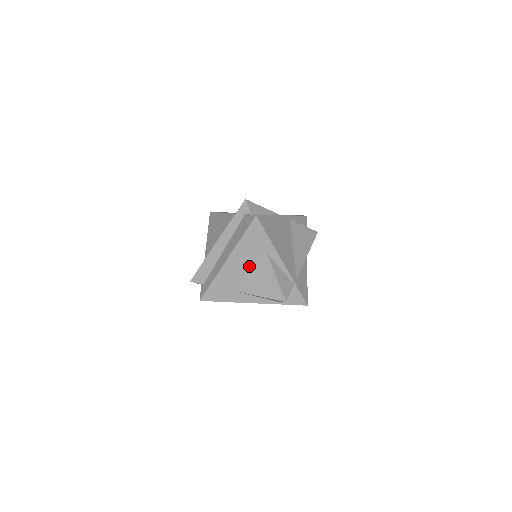
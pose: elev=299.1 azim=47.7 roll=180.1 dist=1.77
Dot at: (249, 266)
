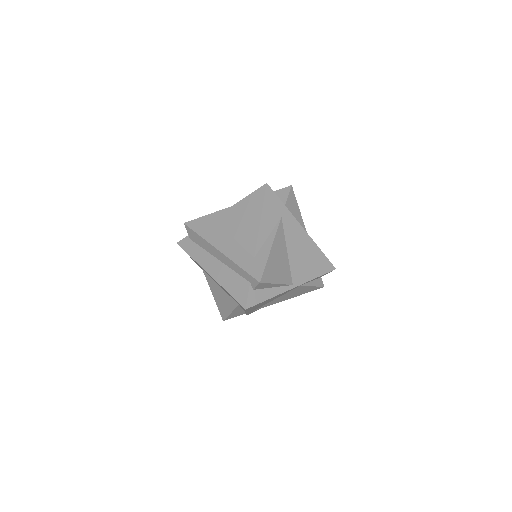
Dot at: (222, 288)
